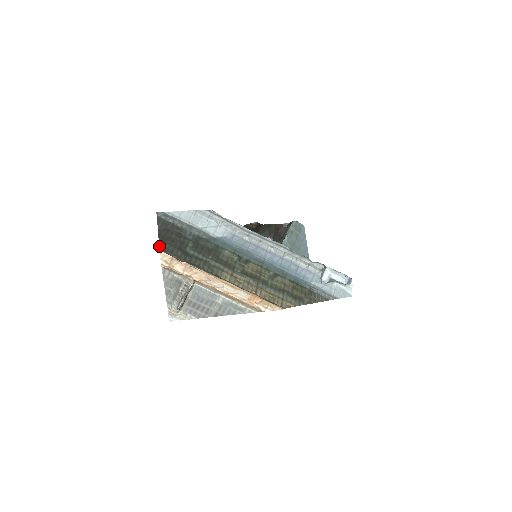
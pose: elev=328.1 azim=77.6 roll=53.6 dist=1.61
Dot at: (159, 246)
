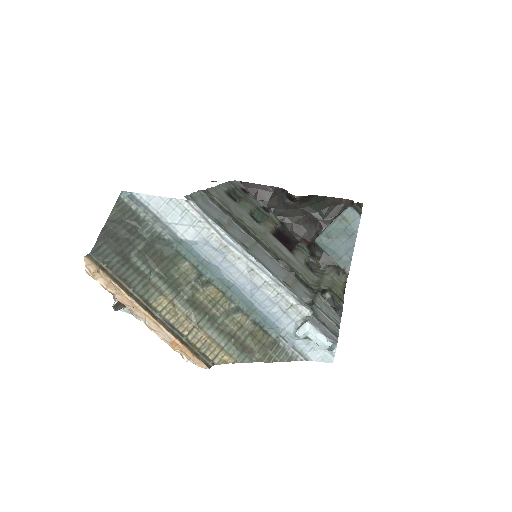
Dot at: occluded
